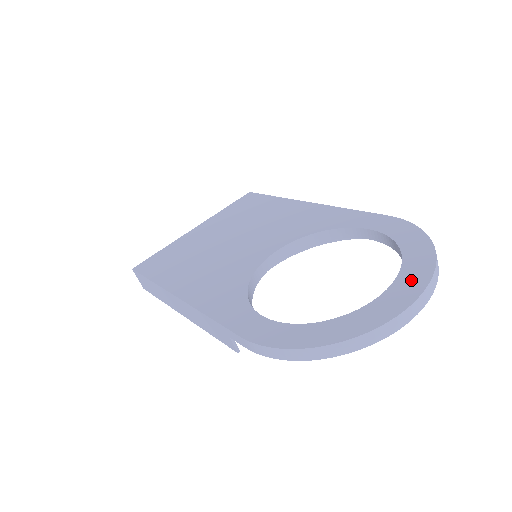
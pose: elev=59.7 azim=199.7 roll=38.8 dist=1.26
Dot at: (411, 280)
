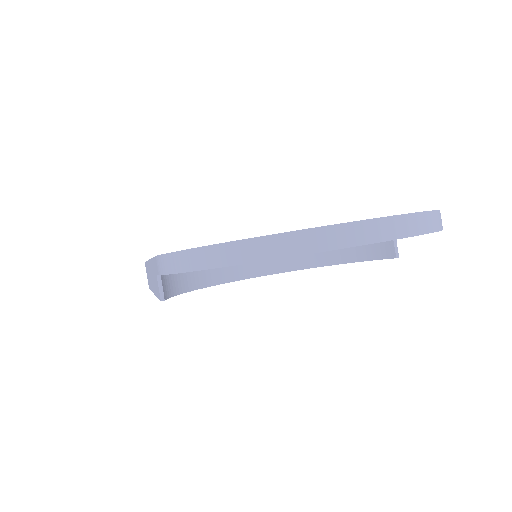
Dot at: occluded
